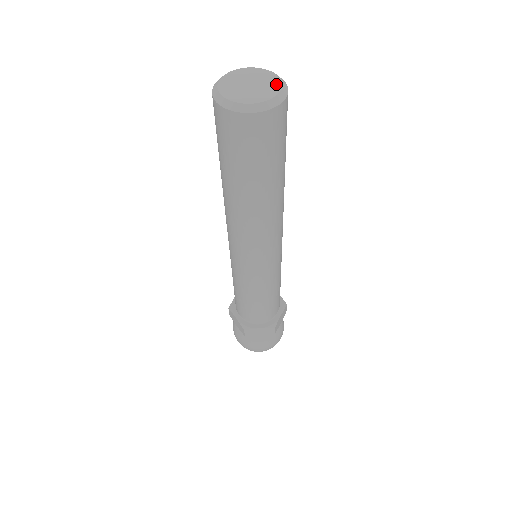
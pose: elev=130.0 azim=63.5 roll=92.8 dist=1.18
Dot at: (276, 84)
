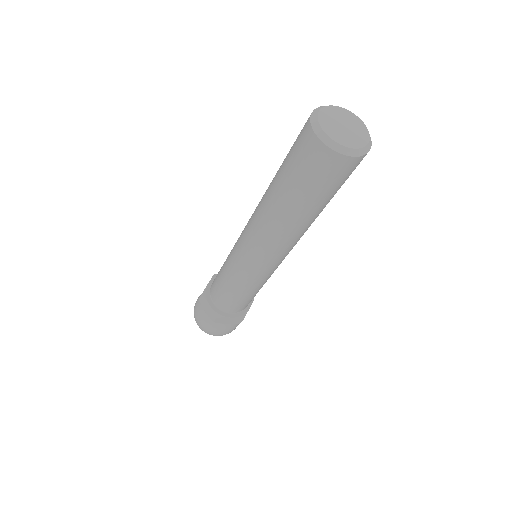
Dot at: (365, 132)
